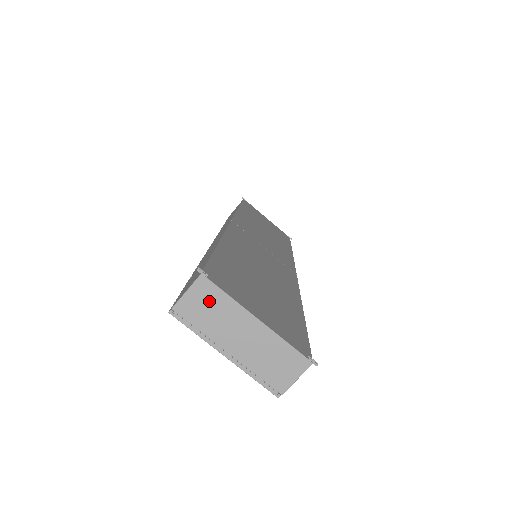
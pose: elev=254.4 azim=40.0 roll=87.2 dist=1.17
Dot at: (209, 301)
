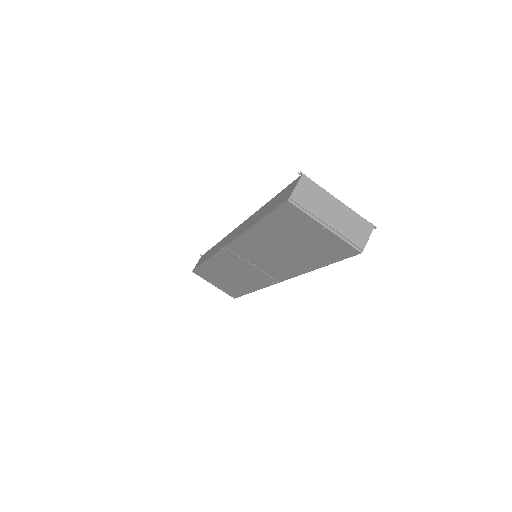
Dot at: (310, 191)
